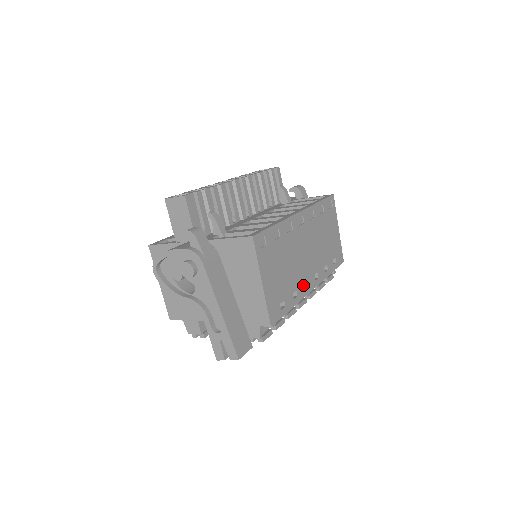
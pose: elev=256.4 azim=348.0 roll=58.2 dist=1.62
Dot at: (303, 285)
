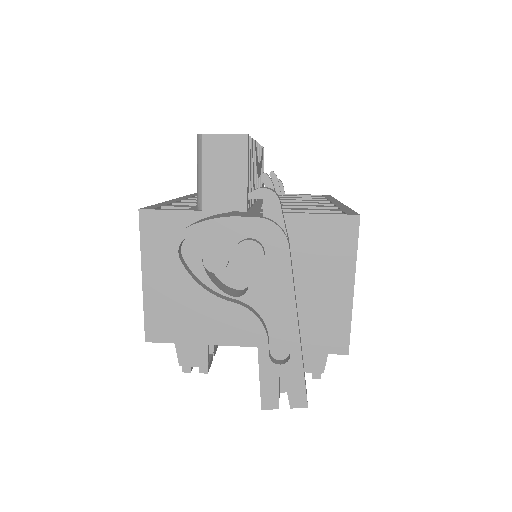
Dot at: occluded
